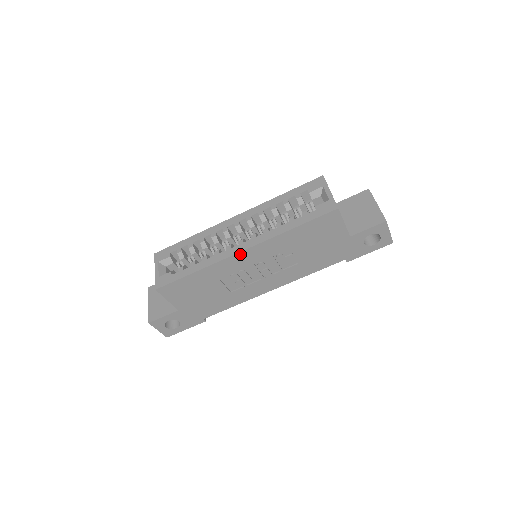
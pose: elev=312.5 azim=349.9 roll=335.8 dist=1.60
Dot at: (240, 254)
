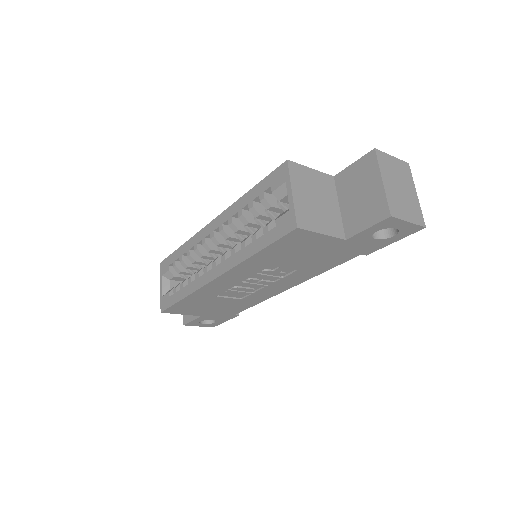
Dot at: (215, 281)
